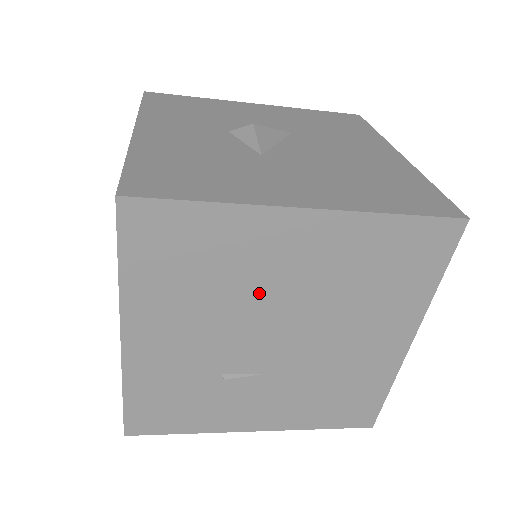
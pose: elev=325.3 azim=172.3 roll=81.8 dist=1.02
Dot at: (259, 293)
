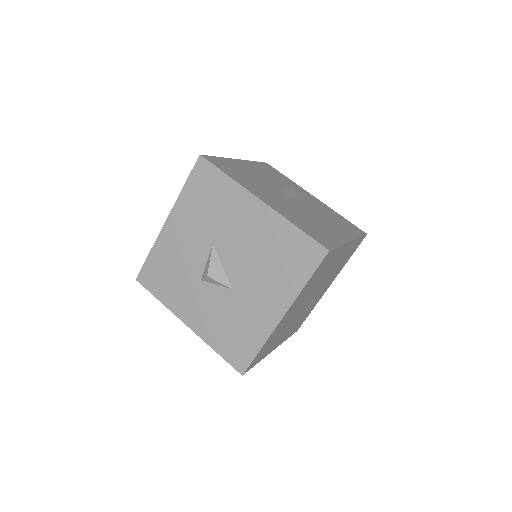
Dot at: (293, 316)
